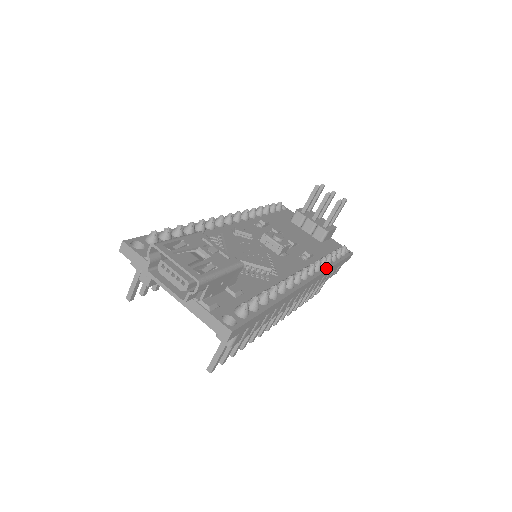
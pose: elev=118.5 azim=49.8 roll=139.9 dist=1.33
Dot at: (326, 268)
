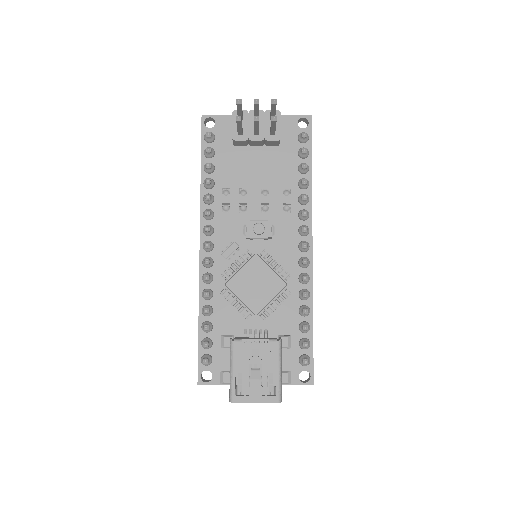
Dot at: (310, 198)
